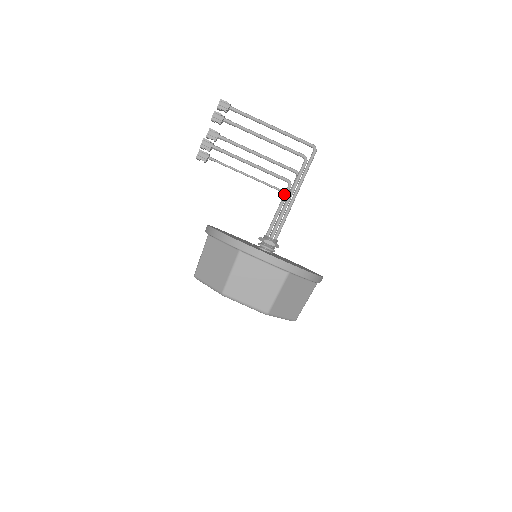
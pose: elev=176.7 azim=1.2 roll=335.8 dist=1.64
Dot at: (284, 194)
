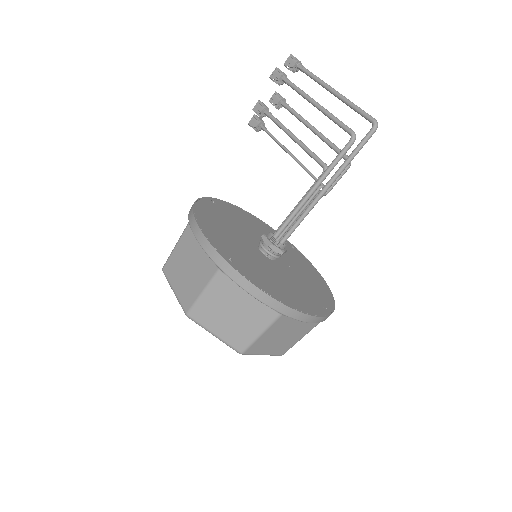
Dot at: occluded
